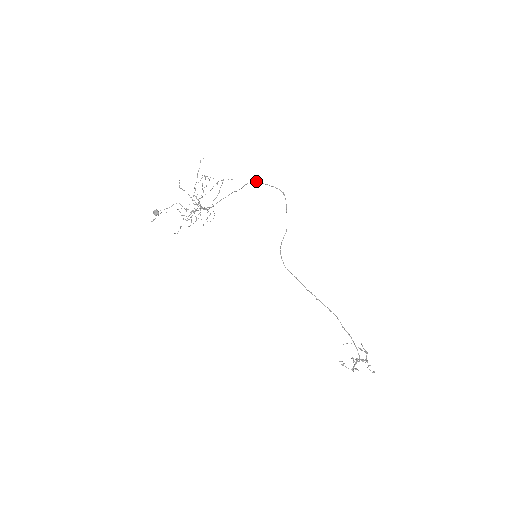
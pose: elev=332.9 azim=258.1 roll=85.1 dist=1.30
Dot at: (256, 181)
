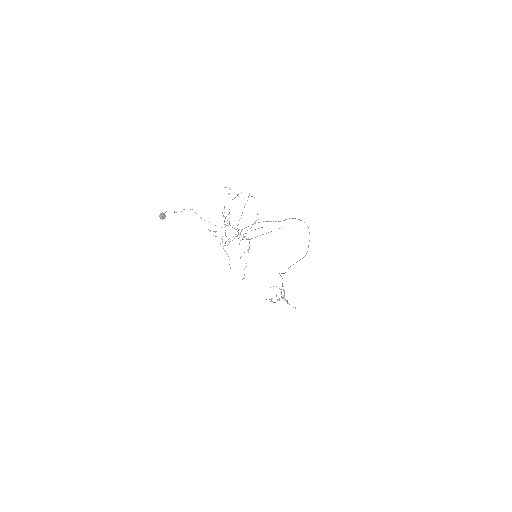
Dot at: (293, 218)
